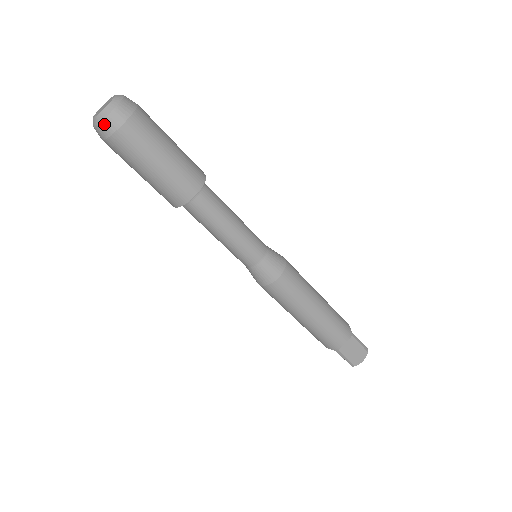
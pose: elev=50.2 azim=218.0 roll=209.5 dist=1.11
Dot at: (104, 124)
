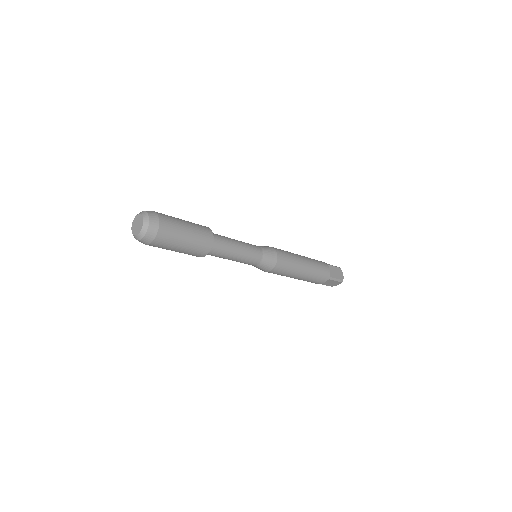
Dot at: occluded
